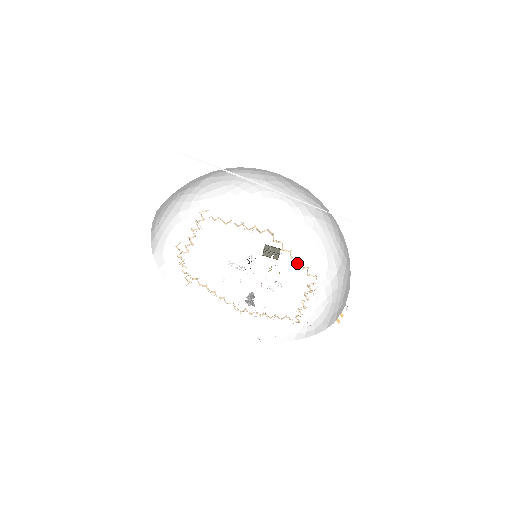
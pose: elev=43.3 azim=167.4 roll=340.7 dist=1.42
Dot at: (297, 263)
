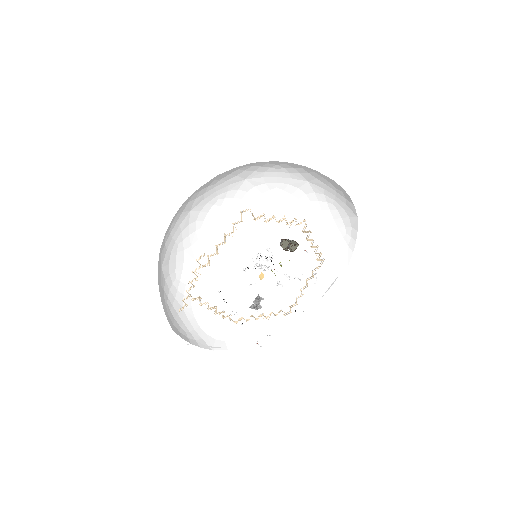
Dot at: (246, 263)
